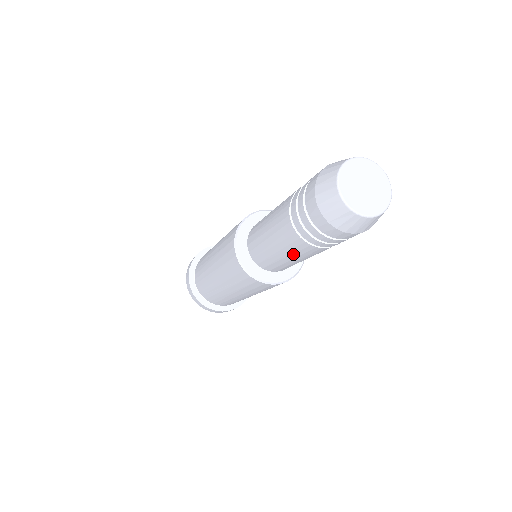
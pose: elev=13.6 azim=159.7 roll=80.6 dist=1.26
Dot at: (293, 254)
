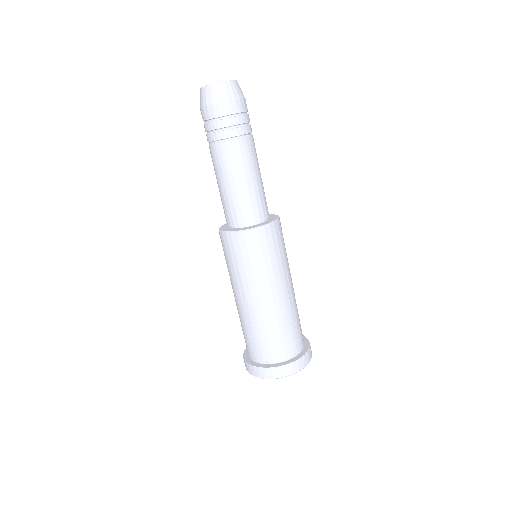
Dot at: (228, 171)
